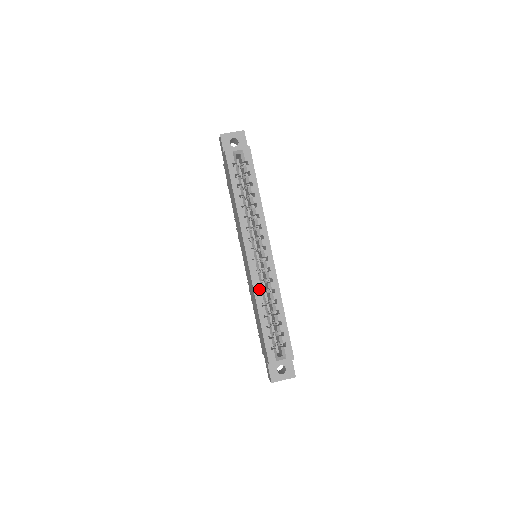
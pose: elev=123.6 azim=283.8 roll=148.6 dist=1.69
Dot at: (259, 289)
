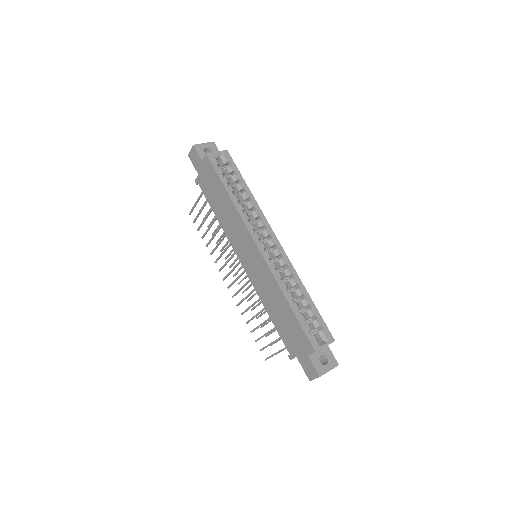
Dot at: (279, 276)
